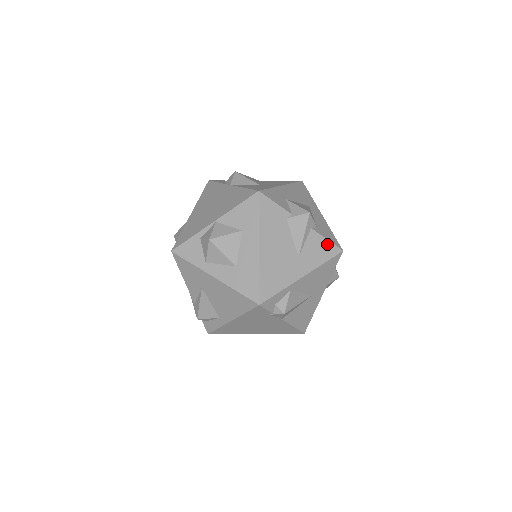
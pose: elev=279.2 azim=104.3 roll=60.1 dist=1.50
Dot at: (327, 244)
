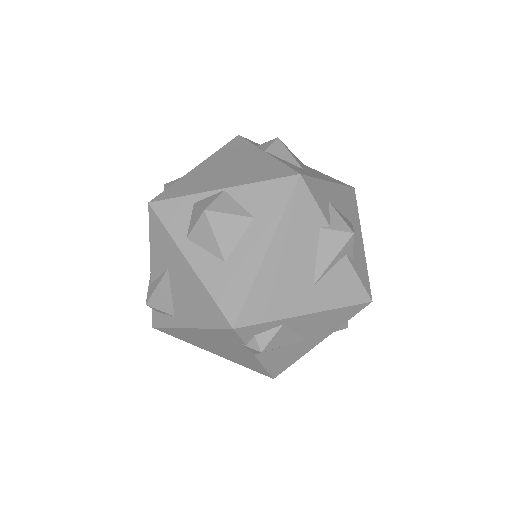
Dot at: (356, 284)
